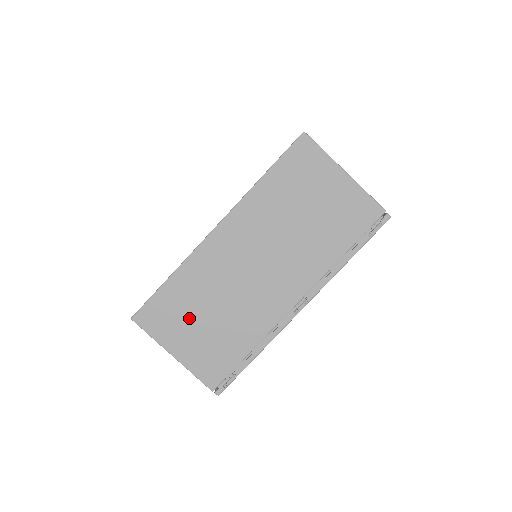
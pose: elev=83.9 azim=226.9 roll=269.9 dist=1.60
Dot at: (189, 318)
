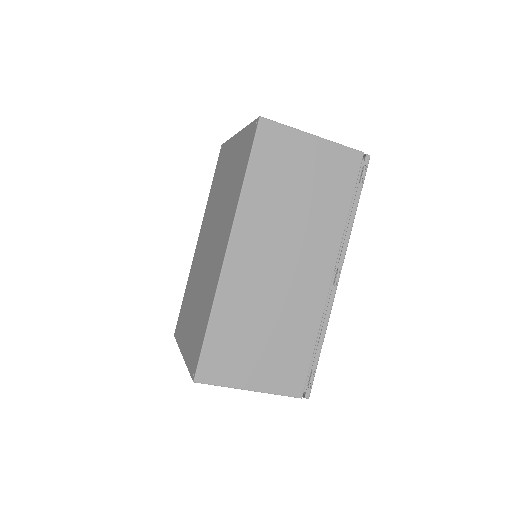
Dot at: (247, 347)
